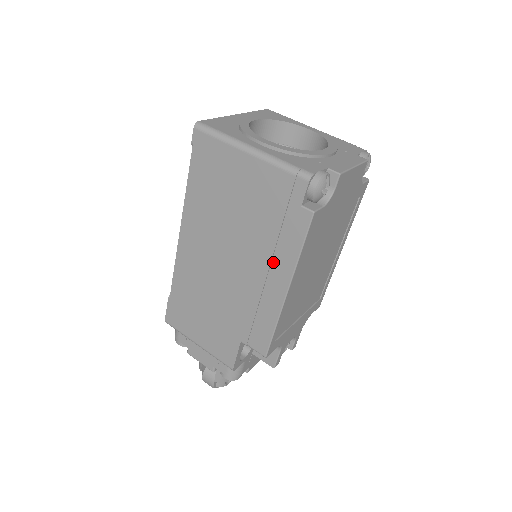
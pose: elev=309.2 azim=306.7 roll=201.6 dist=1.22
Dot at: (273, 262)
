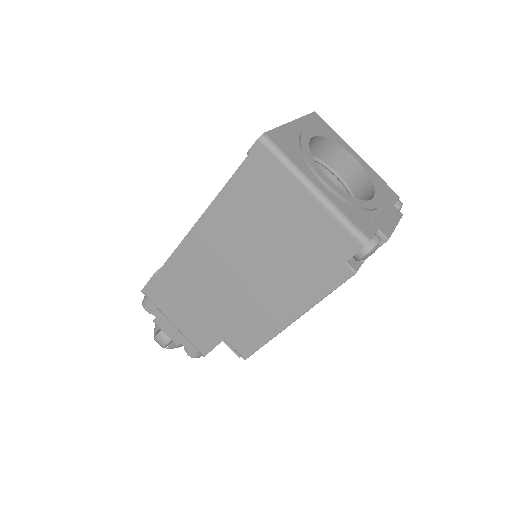
Dot at: (291, 293)
